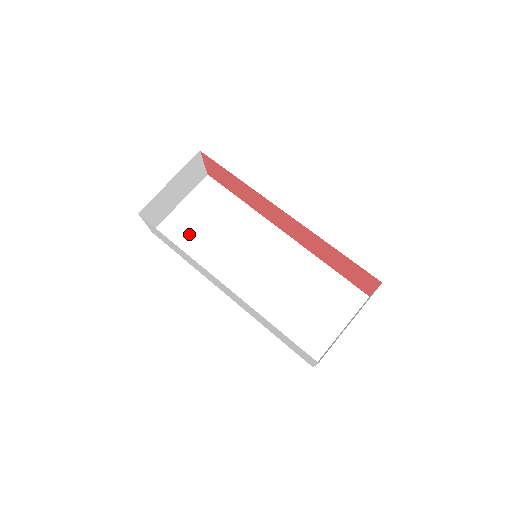
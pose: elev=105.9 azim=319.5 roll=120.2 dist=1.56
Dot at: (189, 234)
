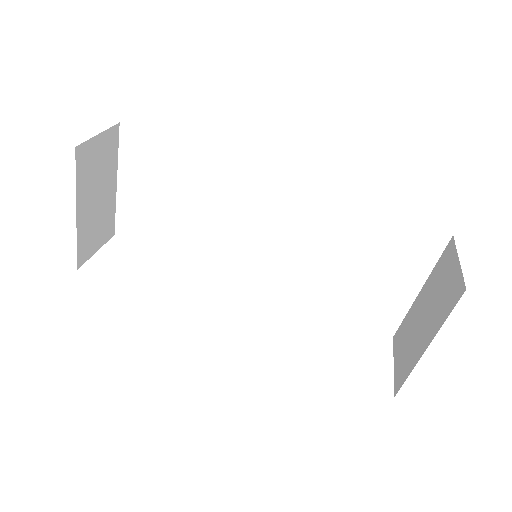
Dot at: (157, 224)
